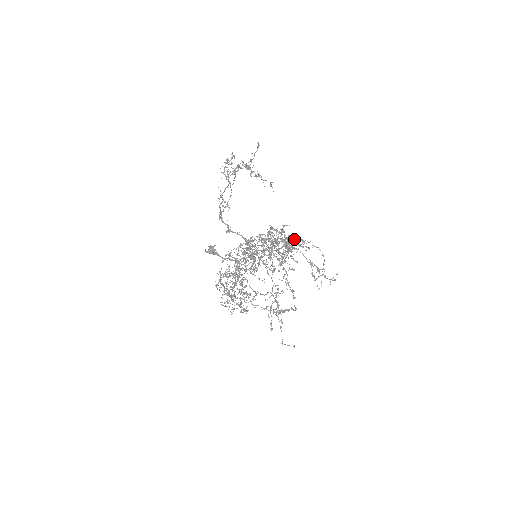
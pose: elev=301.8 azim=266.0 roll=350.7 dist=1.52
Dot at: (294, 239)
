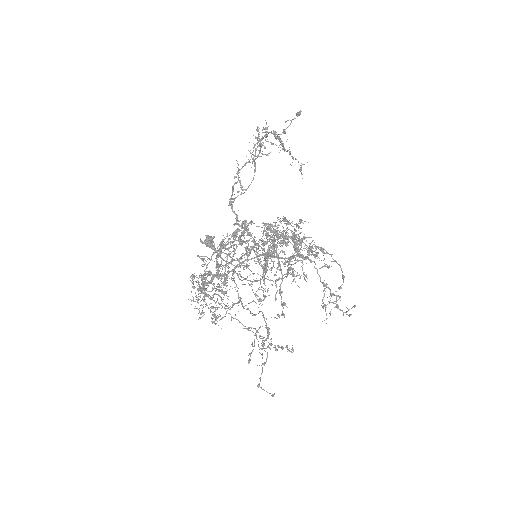
Dot at: (310, 243)
